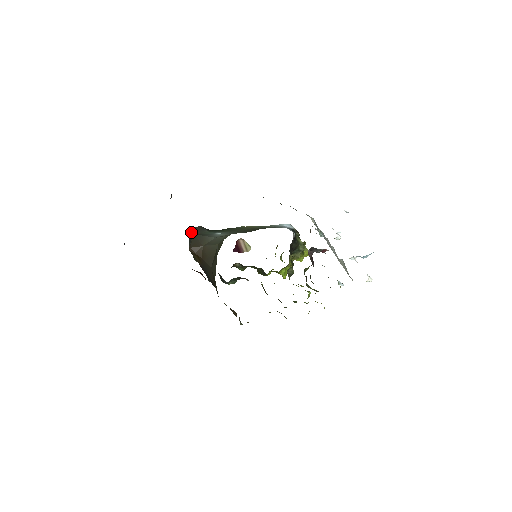
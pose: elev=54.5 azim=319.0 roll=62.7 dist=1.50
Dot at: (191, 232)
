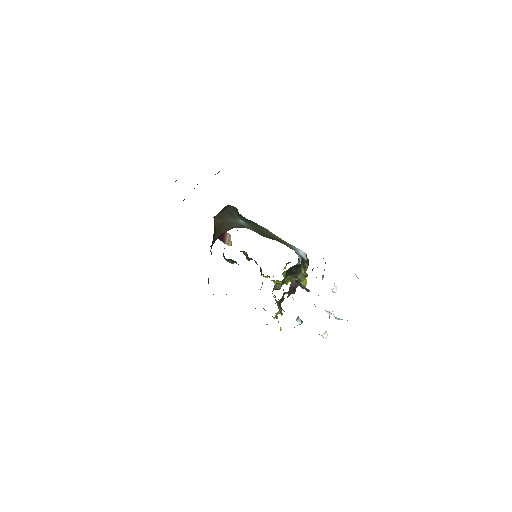
Dot at: (226, 207)
